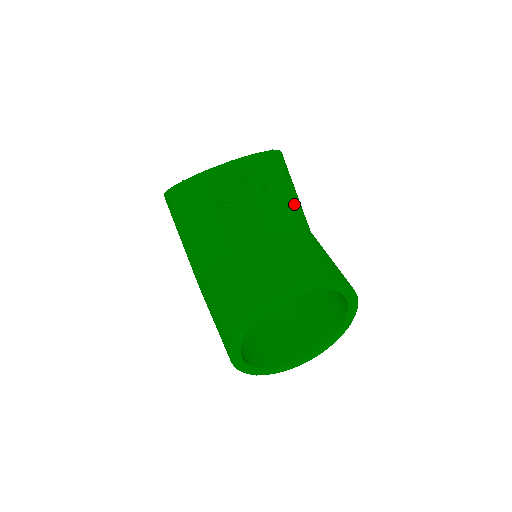
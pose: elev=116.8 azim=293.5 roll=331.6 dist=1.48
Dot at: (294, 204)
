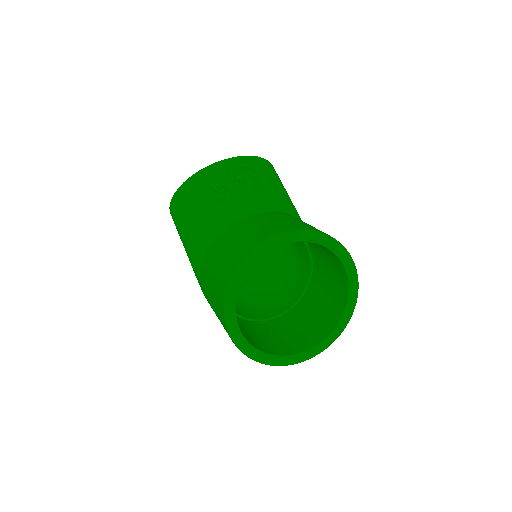
Dot at: (286, 200)
